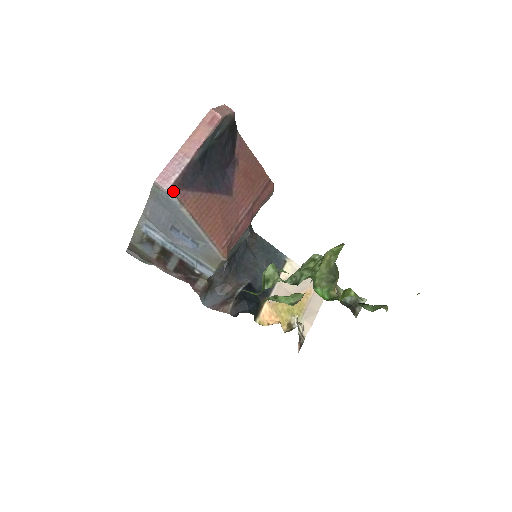
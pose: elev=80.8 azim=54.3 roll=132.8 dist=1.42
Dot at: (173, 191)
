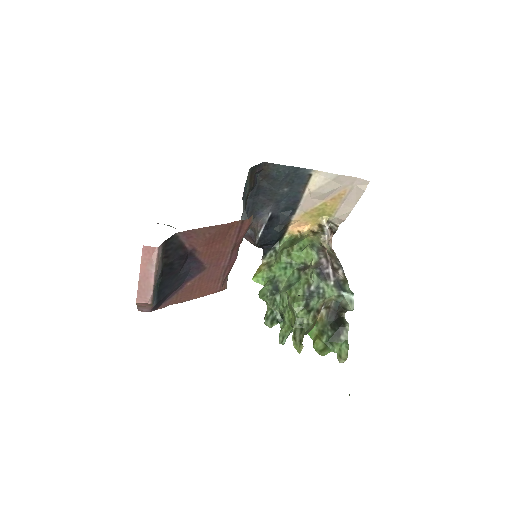
Dot at: occluded
